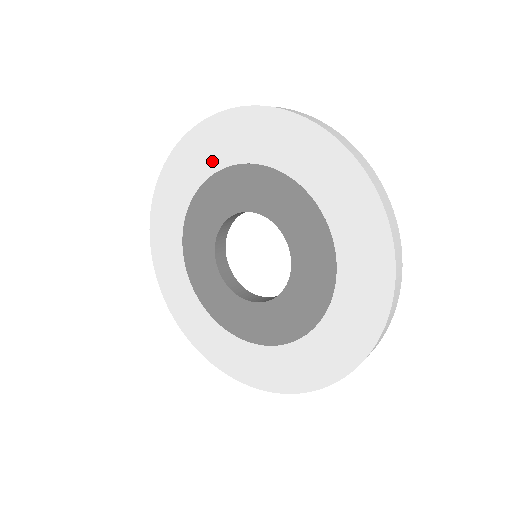
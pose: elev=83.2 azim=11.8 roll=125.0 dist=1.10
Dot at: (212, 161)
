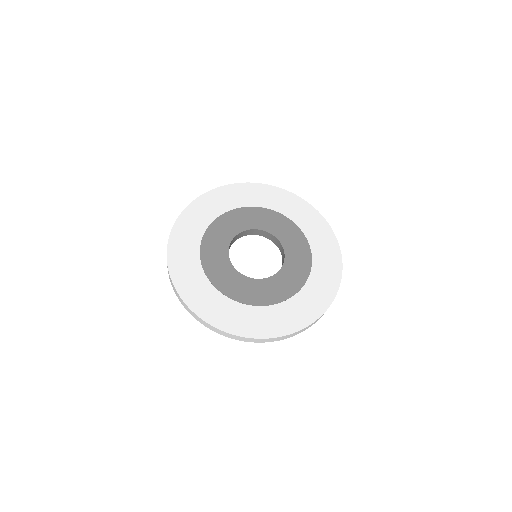
Dot at: (244, 201)
